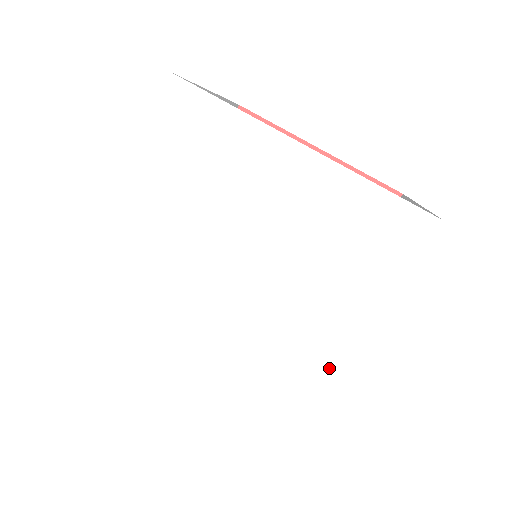
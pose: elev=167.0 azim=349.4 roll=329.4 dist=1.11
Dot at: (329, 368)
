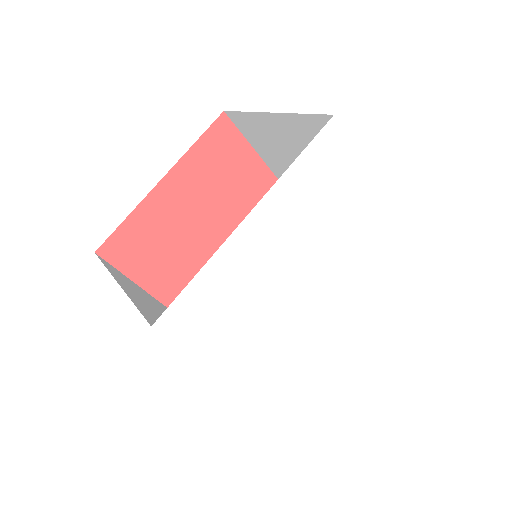
Dot at: (347, 348)
